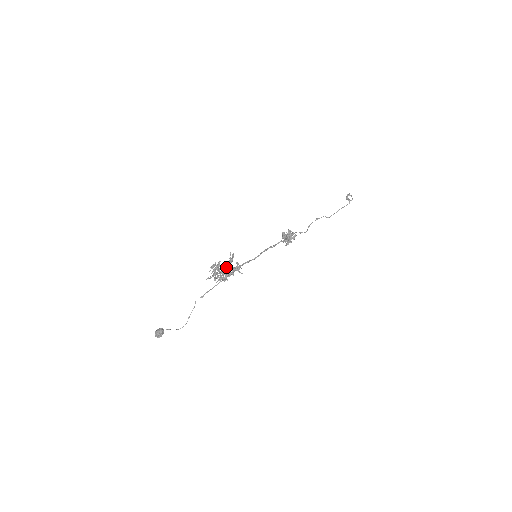
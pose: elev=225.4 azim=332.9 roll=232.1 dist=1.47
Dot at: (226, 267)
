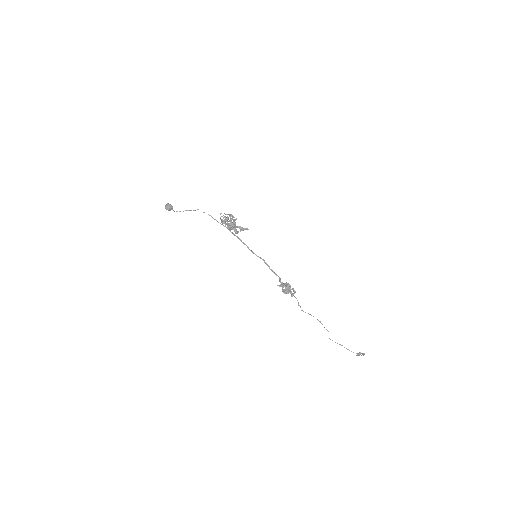
Dot at: (234, 224)
